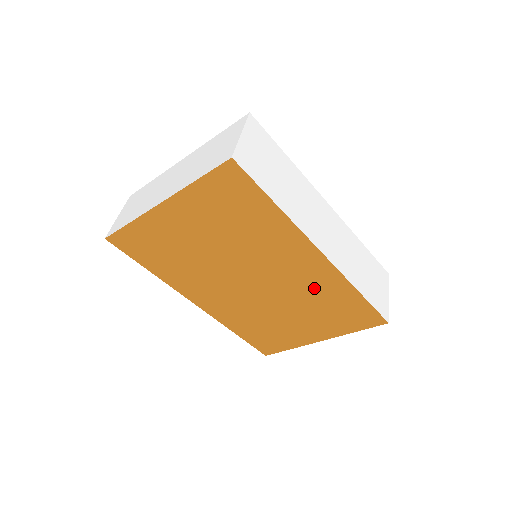
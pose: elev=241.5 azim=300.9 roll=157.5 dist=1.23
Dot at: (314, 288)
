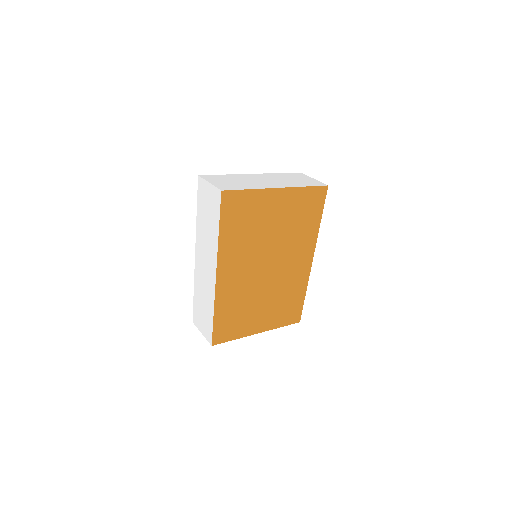
Dot at: (291, 284)
